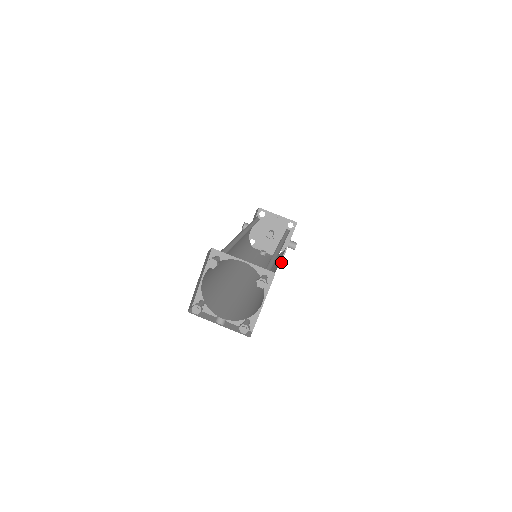
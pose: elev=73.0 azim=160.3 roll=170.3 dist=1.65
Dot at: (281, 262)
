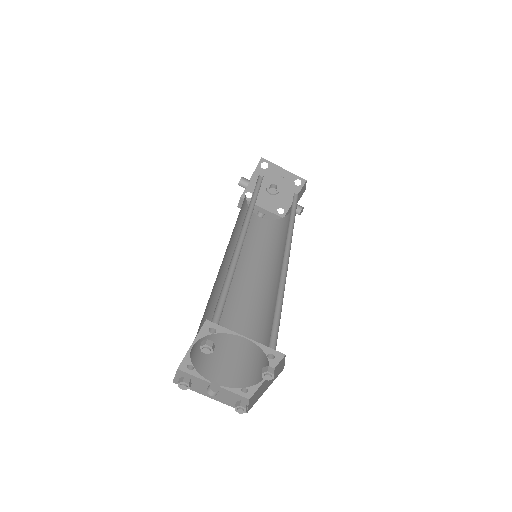
Dot at: occluded
